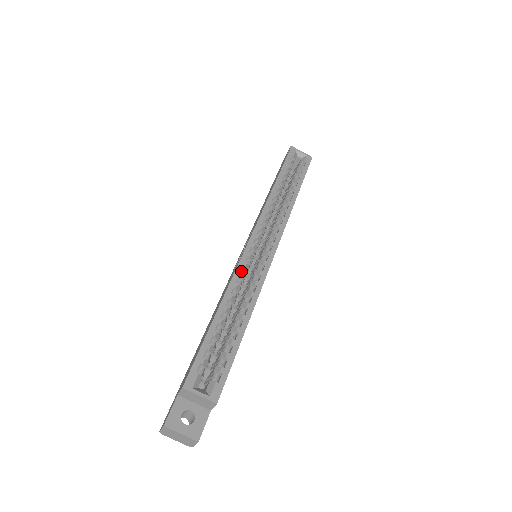
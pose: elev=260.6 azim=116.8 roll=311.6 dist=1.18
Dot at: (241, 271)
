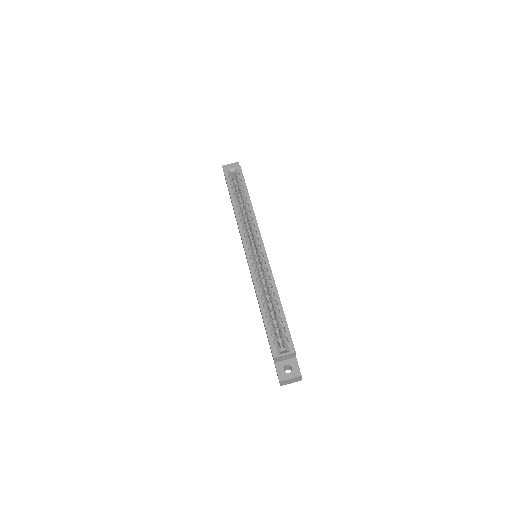
Dot at: (255, 274)
